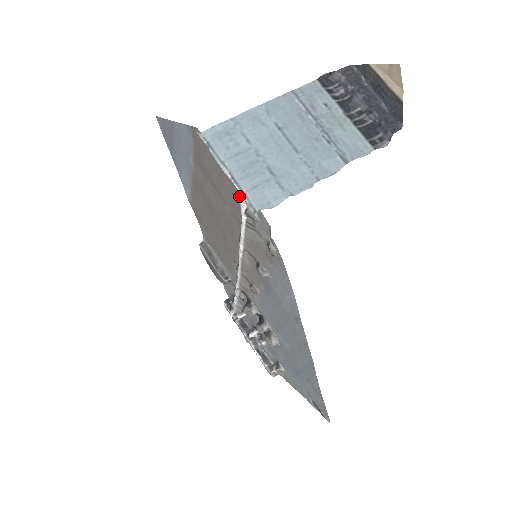
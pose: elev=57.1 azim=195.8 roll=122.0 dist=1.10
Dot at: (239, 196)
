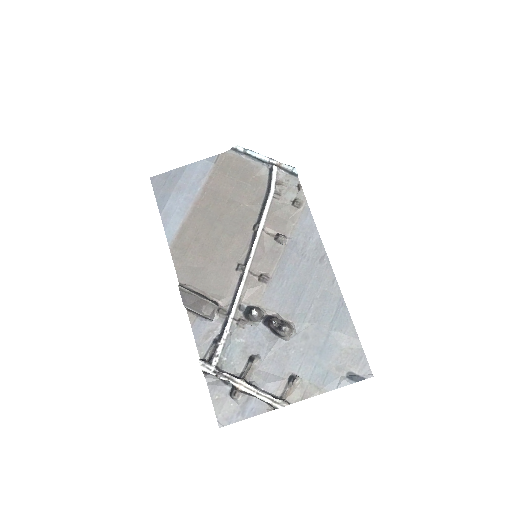
Dot at: (273, 172)
